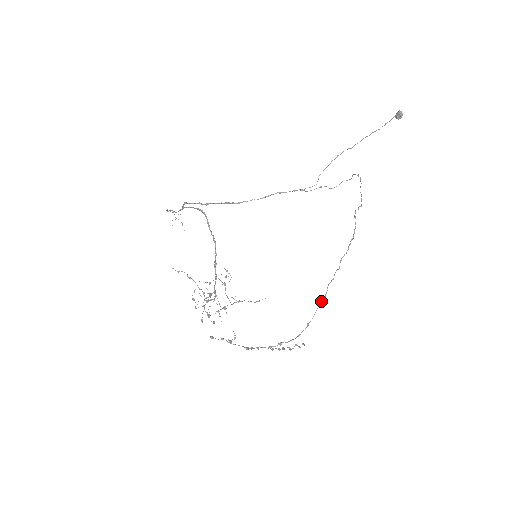
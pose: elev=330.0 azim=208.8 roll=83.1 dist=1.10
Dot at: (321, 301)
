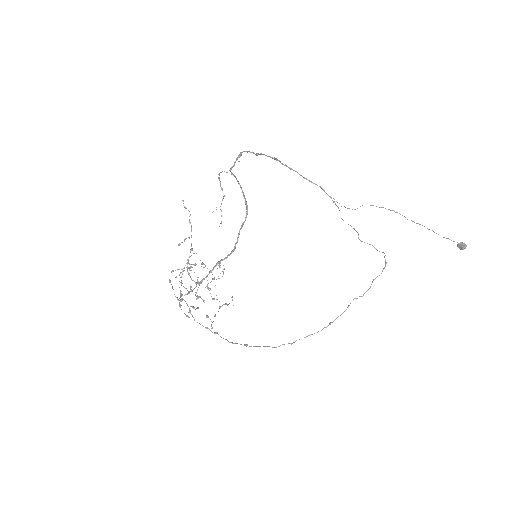
Dot at: (269, 346)
